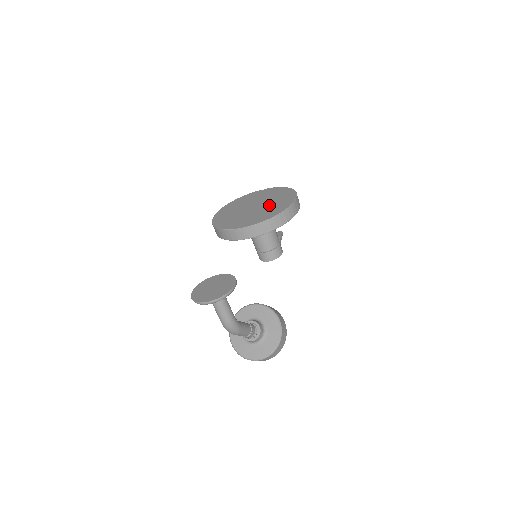
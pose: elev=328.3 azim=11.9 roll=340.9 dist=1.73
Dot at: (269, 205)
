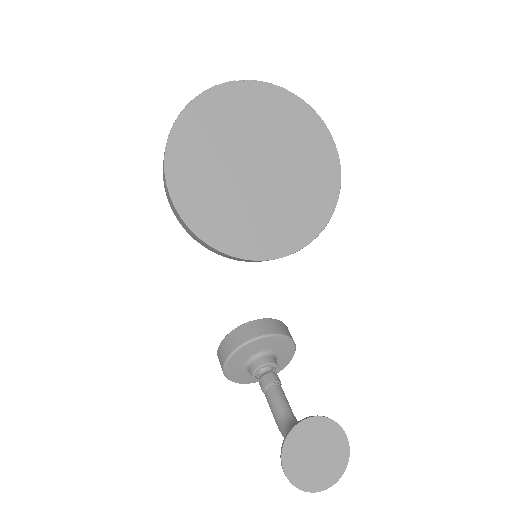
Dot at: (294, 176)
